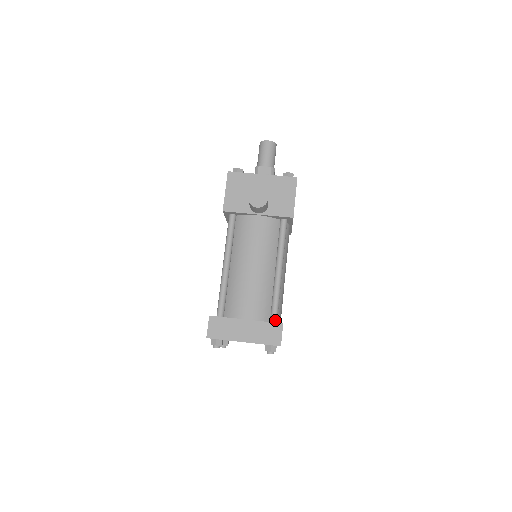
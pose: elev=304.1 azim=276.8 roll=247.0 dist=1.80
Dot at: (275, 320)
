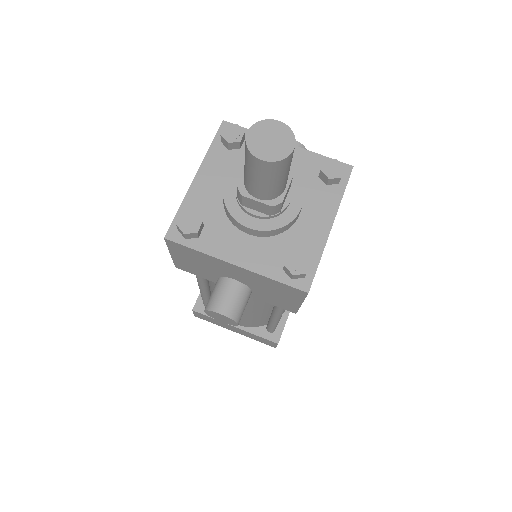
Dot at: (271, 332)
